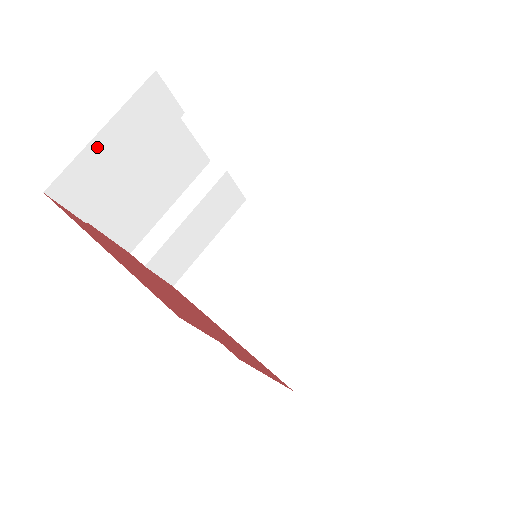
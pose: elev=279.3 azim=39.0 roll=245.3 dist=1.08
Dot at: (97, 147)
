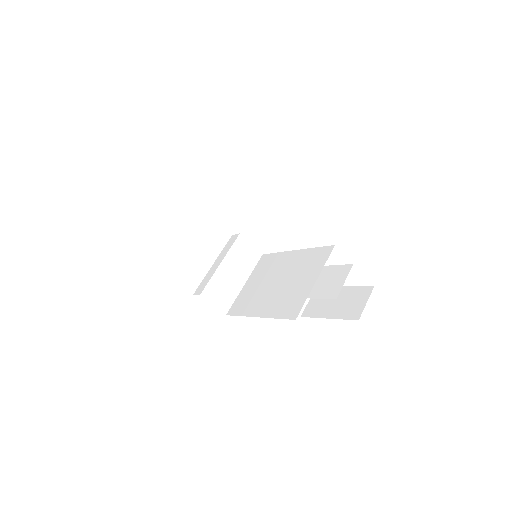
Dot at: (157, 219)
